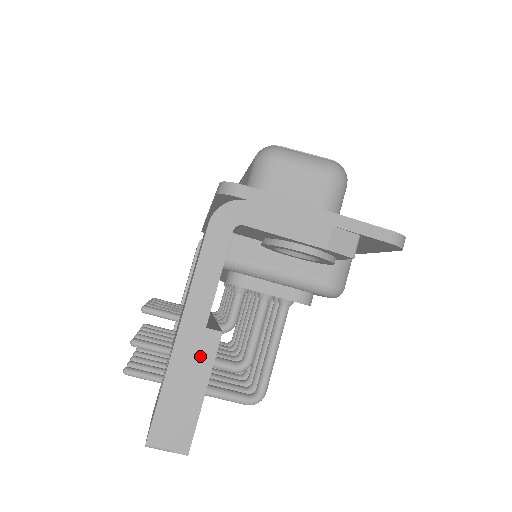
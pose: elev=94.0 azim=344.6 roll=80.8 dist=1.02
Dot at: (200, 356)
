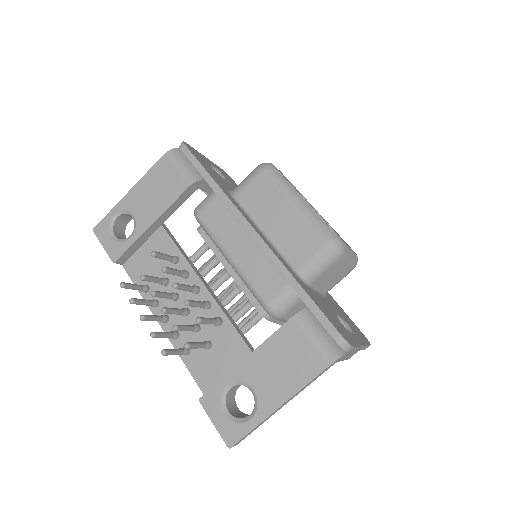
Dot at: occluded
